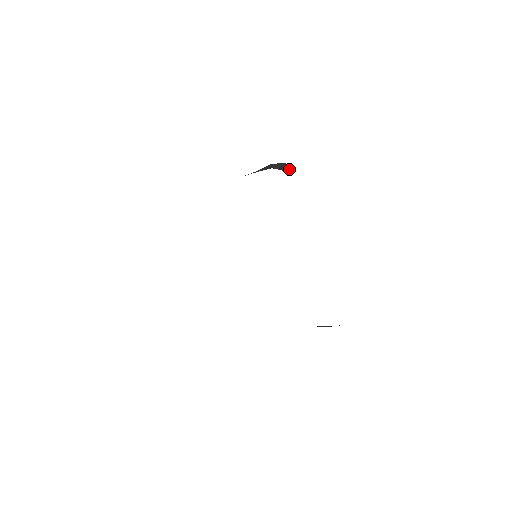
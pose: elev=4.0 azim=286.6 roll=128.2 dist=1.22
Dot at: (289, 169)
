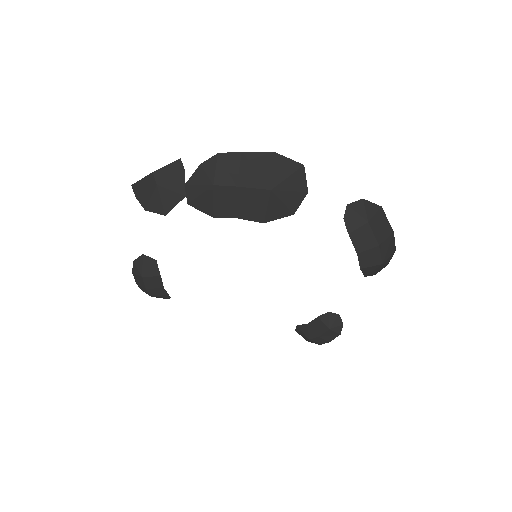
Dot at: occluded
